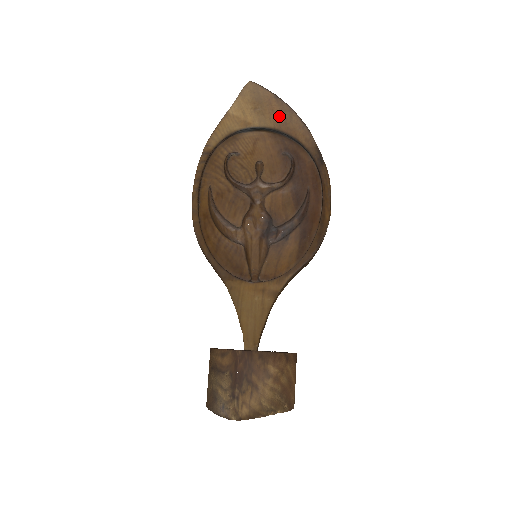
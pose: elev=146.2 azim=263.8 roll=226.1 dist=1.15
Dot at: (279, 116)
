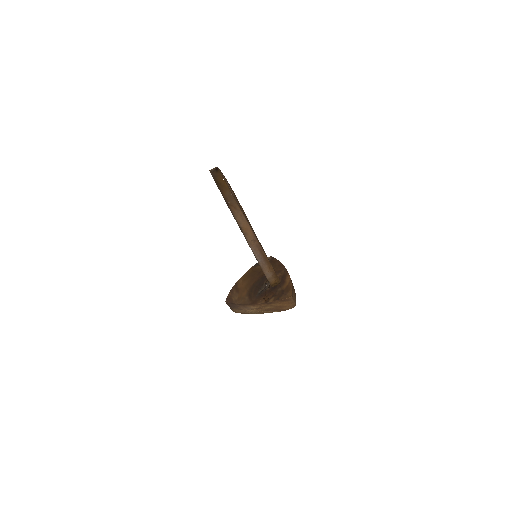
Dot at: occluded
